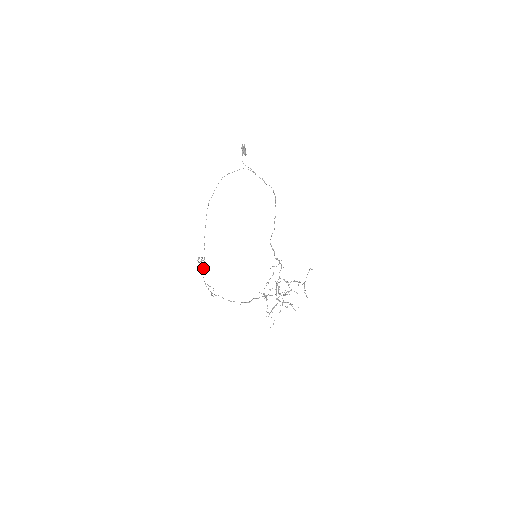
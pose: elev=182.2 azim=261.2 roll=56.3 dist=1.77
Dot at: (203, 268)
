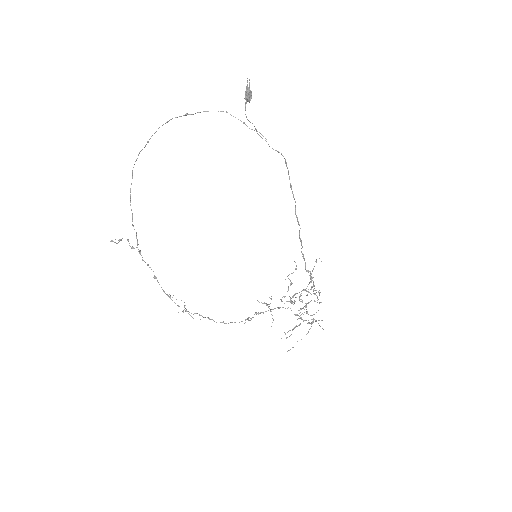
Dot at: (147, 265)
